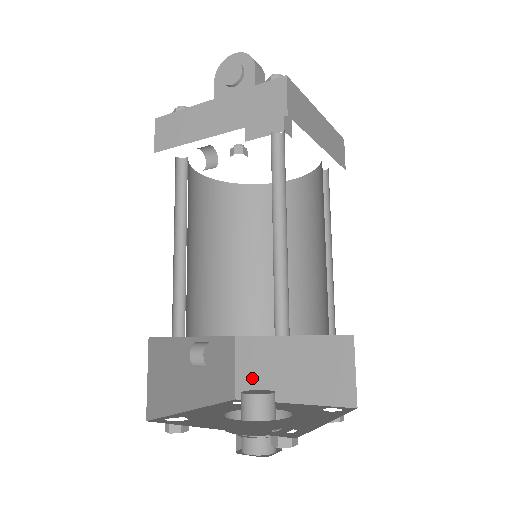
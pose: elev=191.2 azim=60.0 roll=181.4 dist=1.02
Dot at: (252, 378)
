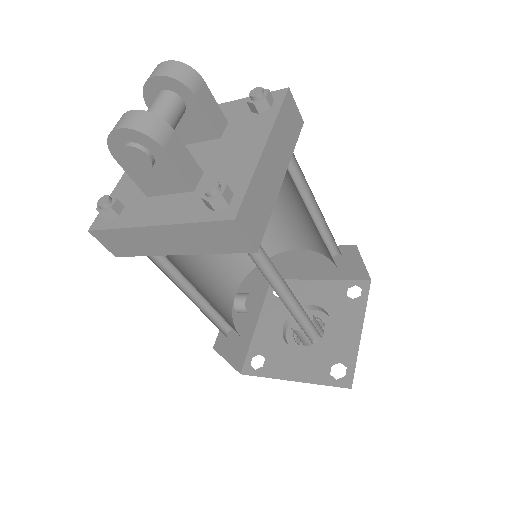
Dot at: (279, 269)
